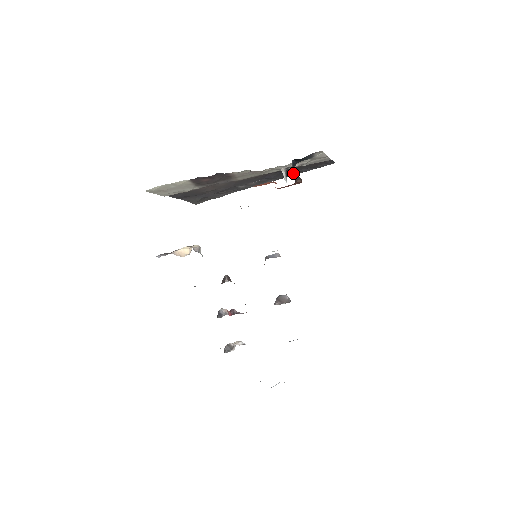
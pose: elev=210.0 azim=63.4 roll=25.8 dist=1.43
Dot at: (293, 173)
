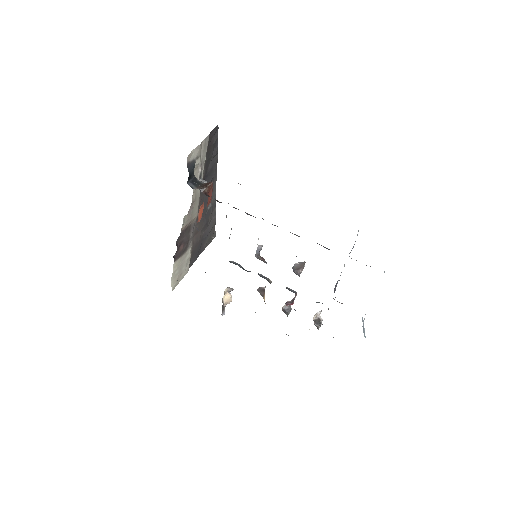
Dot at: (213, 163)
